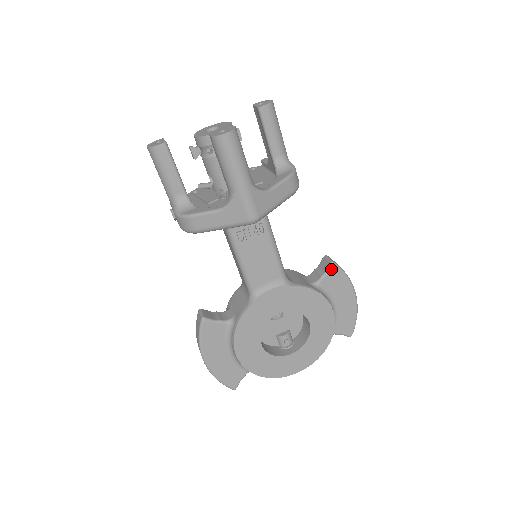
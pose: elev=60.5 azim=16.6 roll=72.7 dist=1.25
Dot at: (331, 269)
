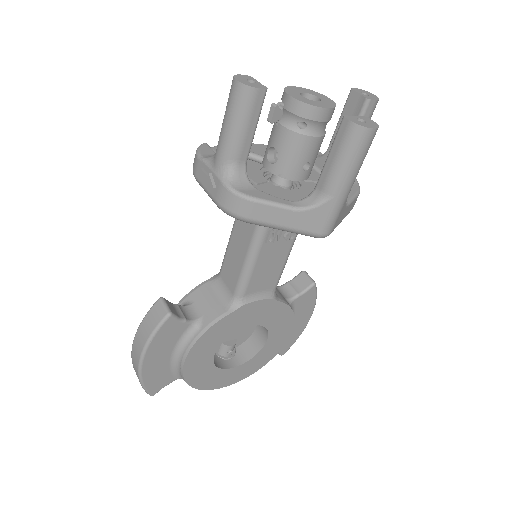
Dot at: (310, 289)
